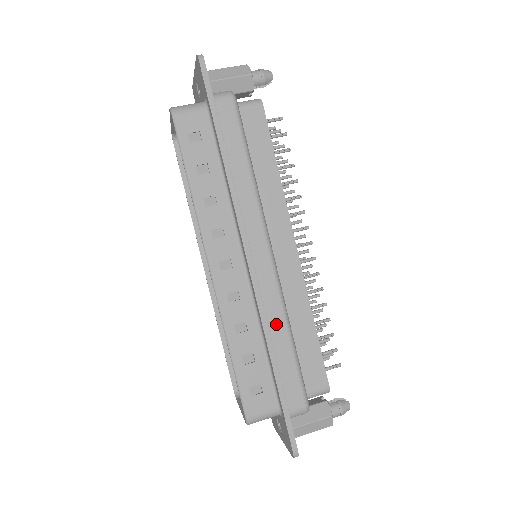
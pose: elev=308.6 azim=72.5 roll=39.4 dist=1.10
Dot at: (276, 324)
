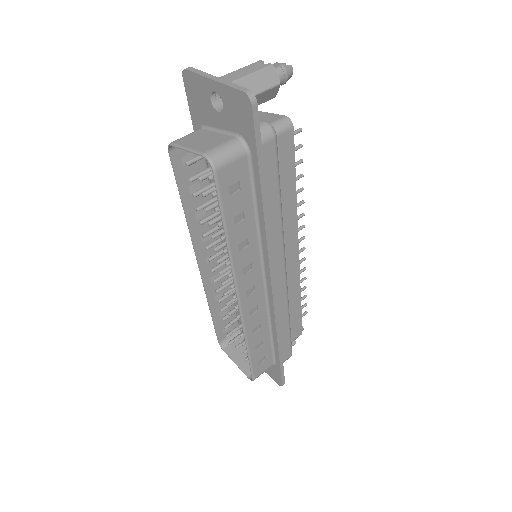
Dot at: (282, 317)
